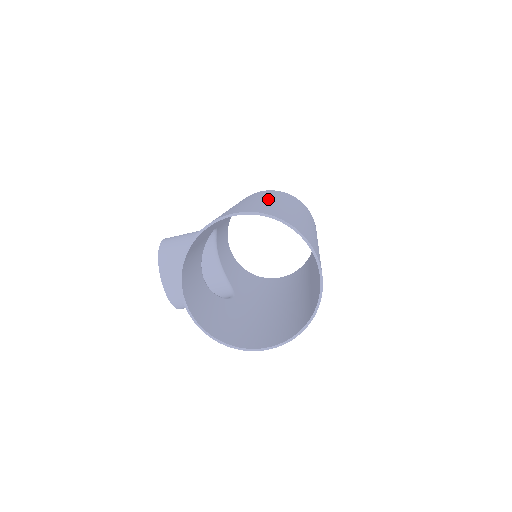
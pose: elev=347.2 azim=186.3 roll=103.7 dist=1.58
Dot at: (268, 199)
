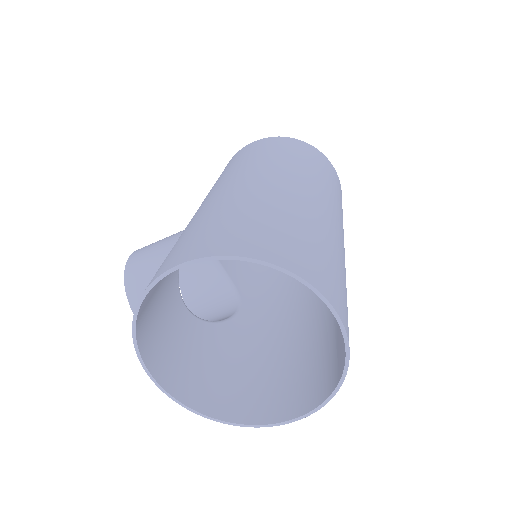
Dot at: (252, 180)
